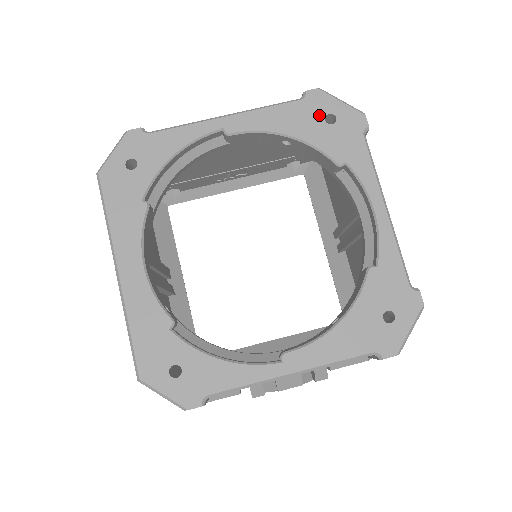
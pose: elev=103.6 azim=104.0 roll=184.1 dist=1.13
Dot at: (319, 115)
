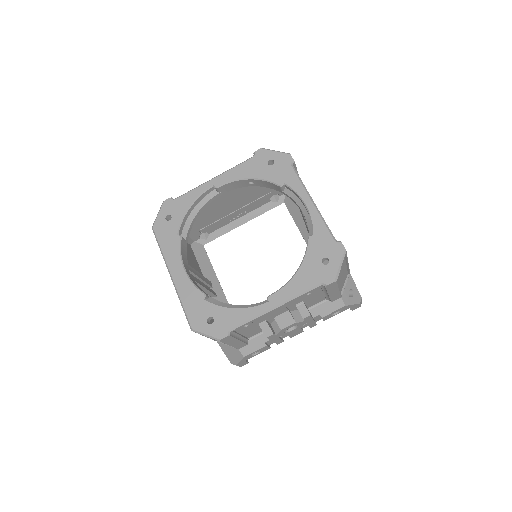
Dot at: (264, 162)
